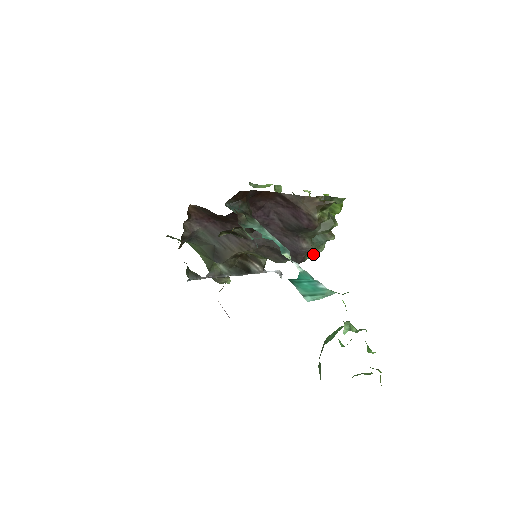
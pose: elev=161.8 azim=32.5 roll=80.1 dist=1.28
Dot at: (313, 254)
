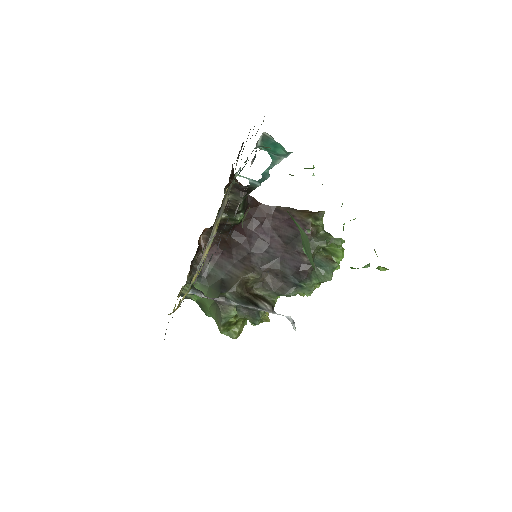
Dot at: (319, 280)
